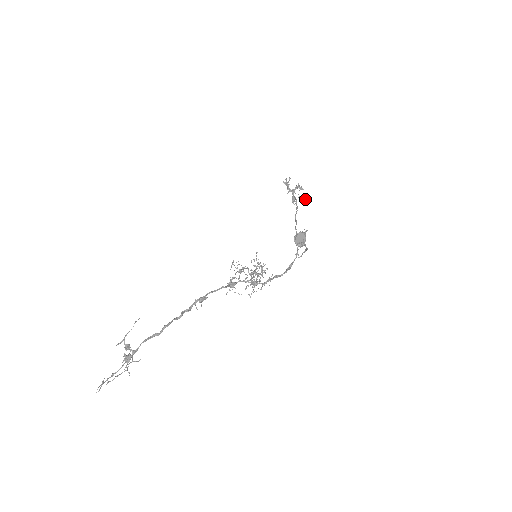
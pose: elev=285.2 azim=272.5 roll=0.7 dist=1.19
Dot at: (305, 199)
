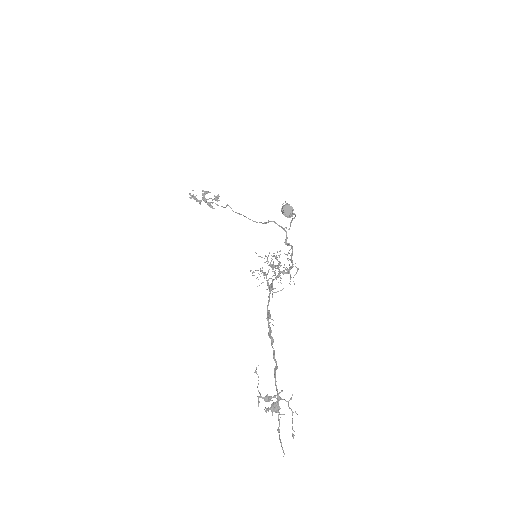
Dot at: (218, 198)
